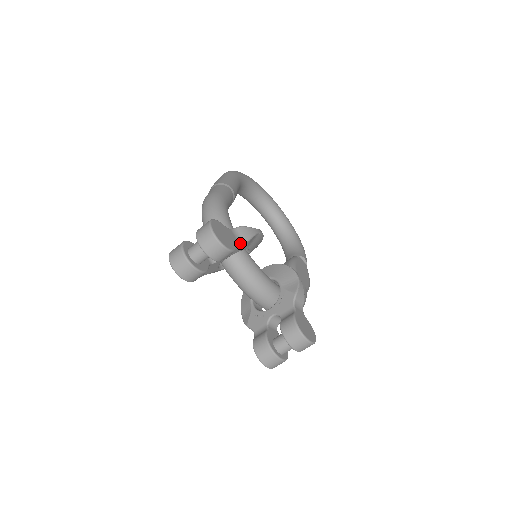
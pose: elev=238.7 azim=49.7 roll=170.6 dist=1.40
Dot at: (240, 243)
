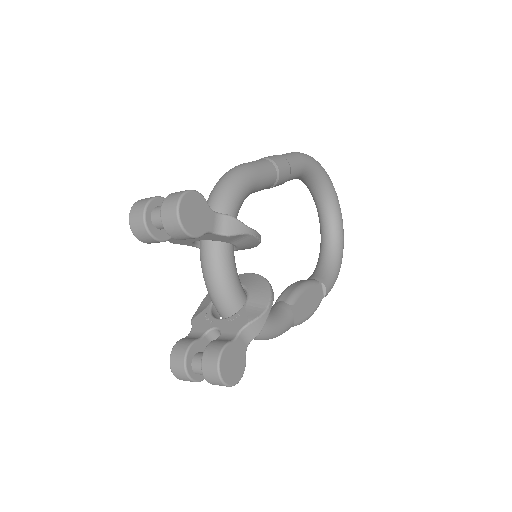
Dot at: (216, 233)
